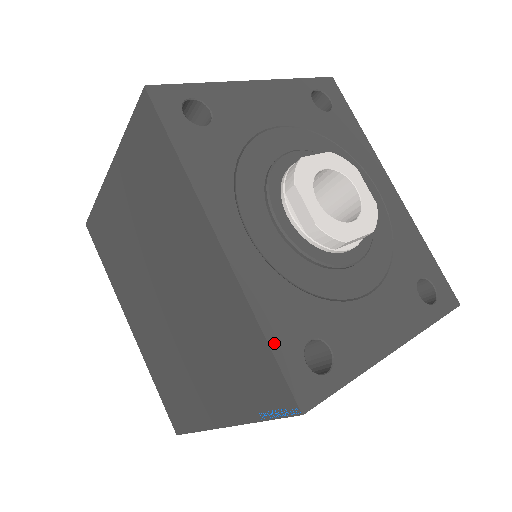
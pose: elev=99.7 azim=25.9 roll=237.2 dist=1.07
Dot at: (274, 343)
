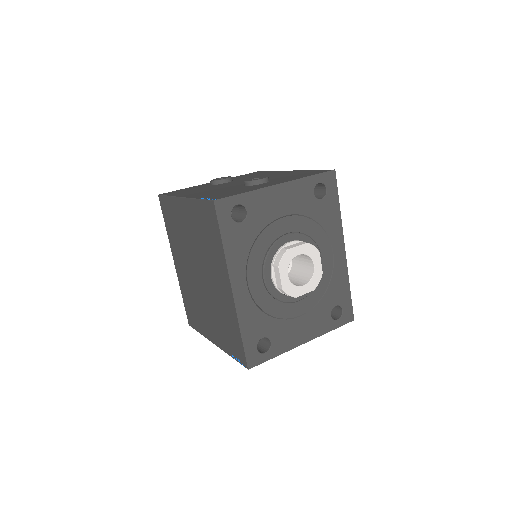
Dot at: (245, 339)
